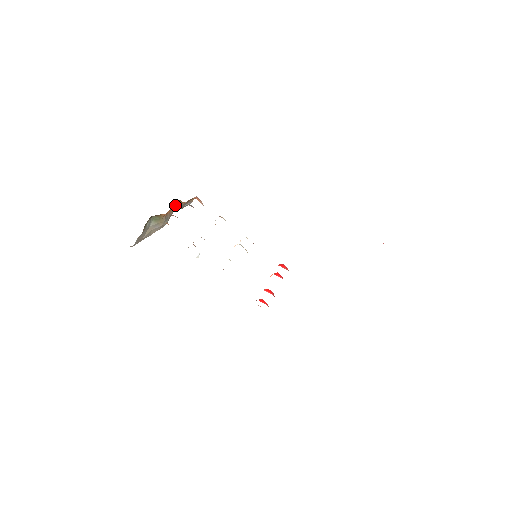
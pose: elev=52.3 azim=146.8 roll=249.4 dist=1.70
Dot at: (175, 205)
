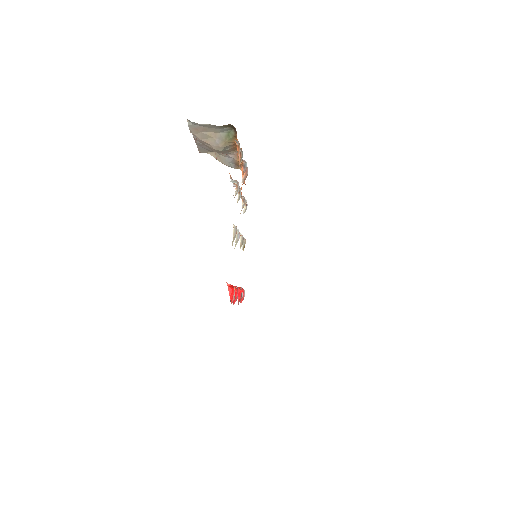
Dot at: (235, 151)
